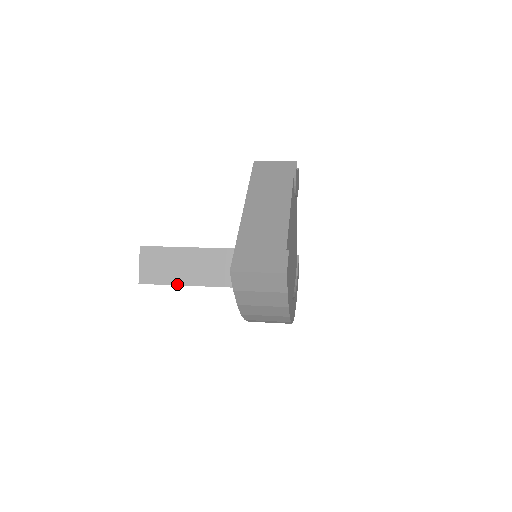
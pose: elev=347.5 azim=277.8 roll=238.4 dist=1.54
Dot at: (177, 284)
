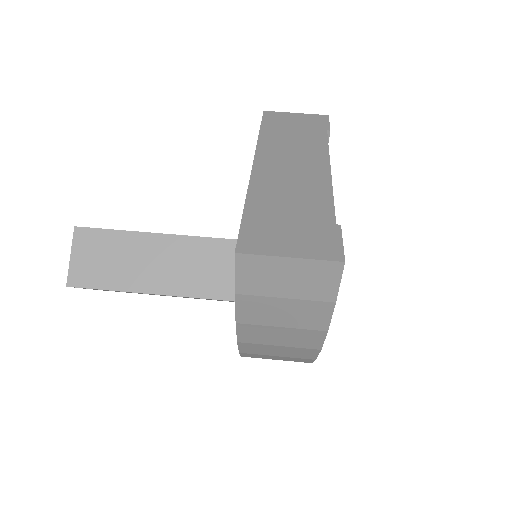
Dot at: (130, 290)
